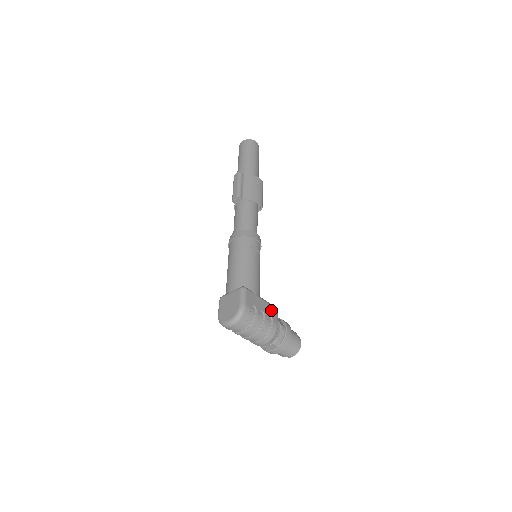
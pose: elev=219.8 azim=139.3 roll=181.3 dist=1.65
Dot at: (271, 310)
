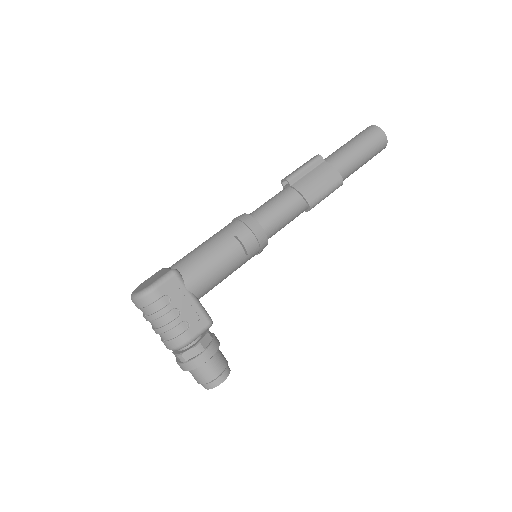
Dot at: (198, 318)
